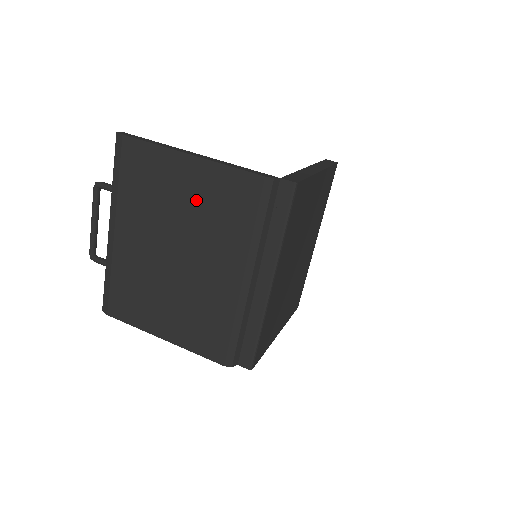
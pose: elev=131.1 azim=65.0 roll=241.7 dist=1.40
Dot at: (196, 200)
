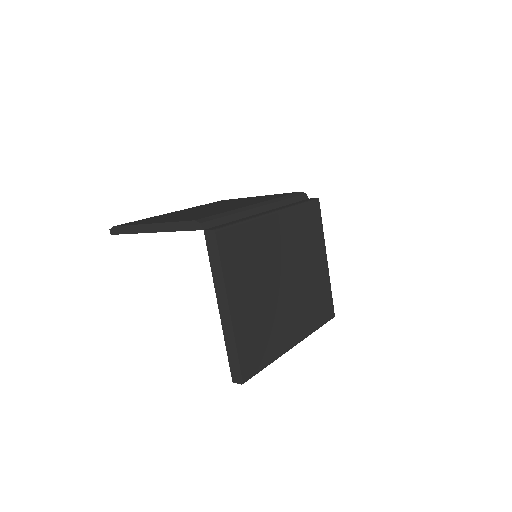
Dot at: occluded
